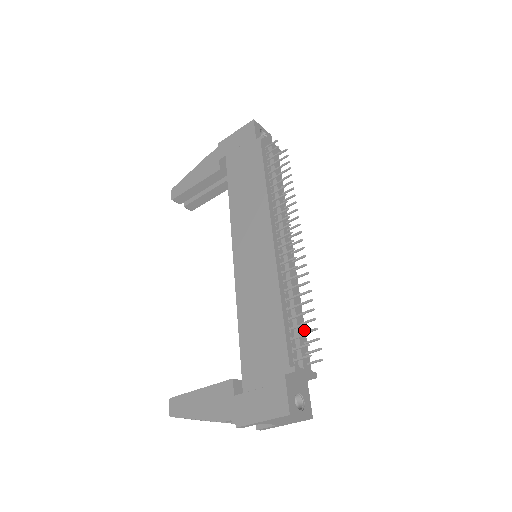
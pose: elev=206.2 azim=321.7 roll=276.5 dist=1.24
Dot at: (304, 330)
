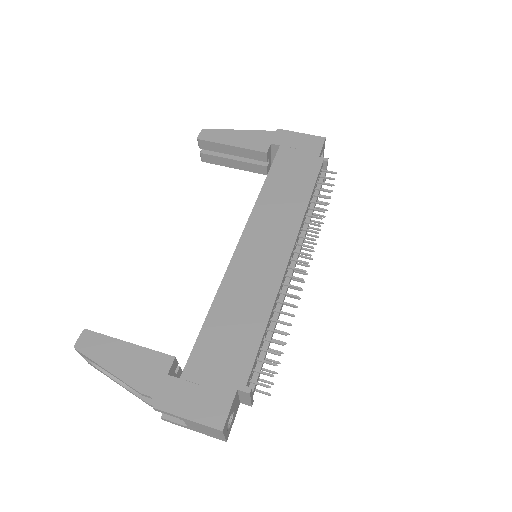
Dot at: occluded
